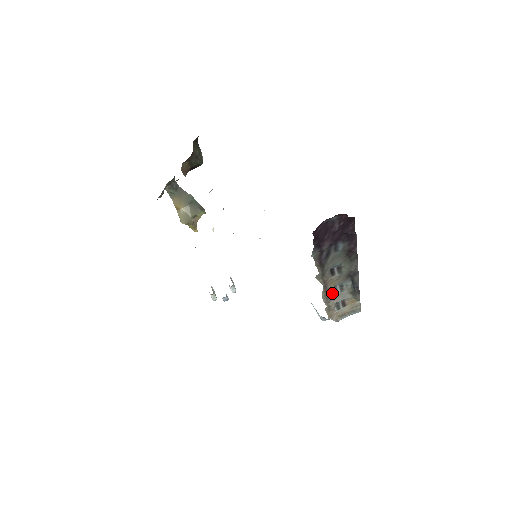
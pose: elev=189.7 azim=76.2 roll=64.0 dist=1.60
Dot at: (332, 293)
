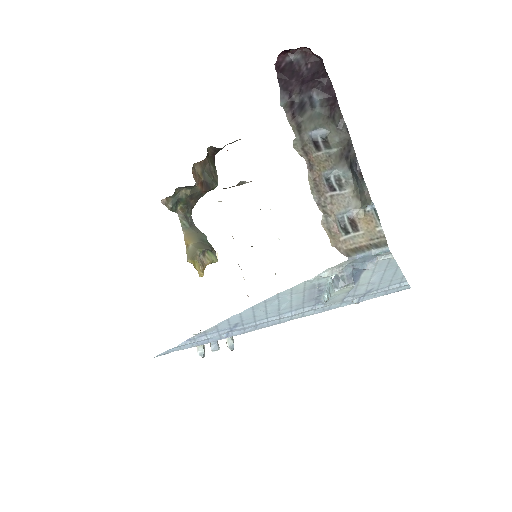
Dot at: (326, 190)
